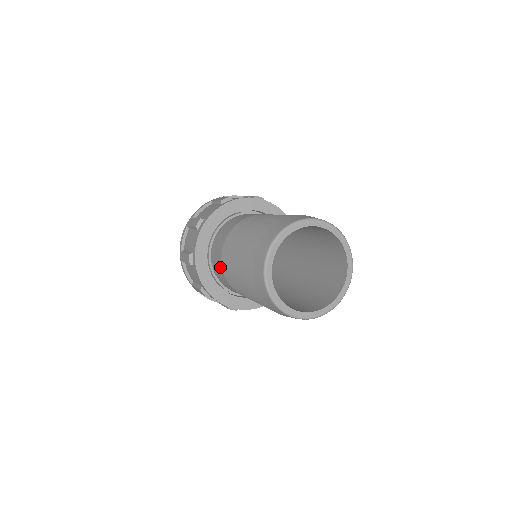
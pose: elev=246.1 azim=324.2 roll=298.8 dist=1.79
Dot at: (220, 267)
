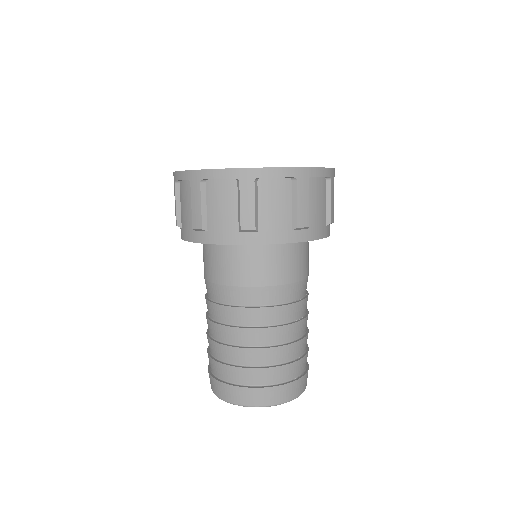
Dot at: occluded
